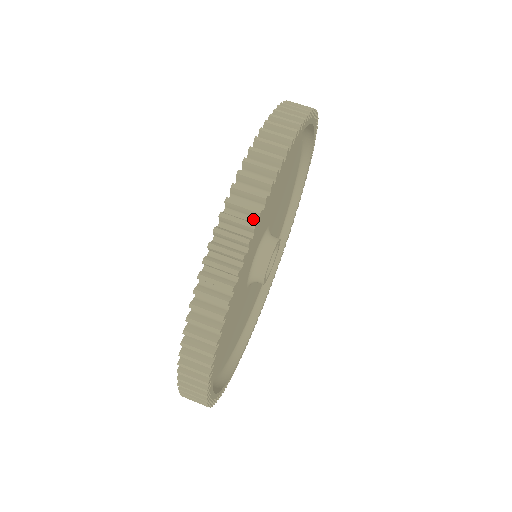
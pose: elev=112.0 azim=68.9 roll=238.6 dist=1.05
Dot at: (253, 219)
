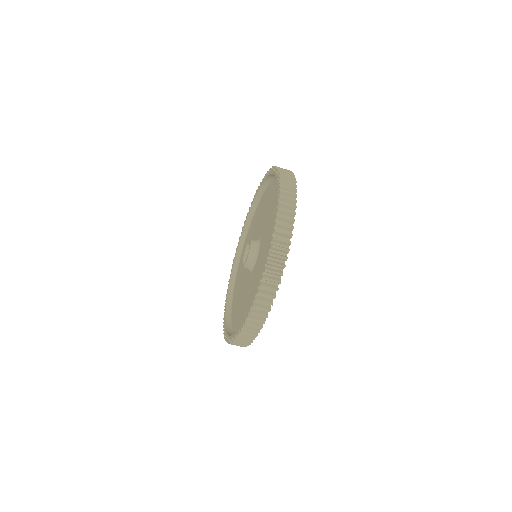
Dot at: (280, 269)
